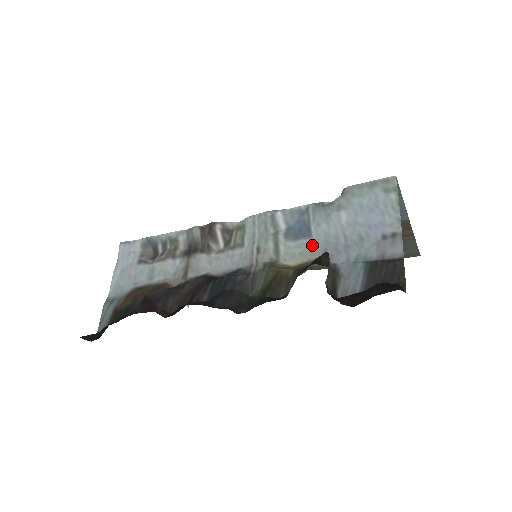
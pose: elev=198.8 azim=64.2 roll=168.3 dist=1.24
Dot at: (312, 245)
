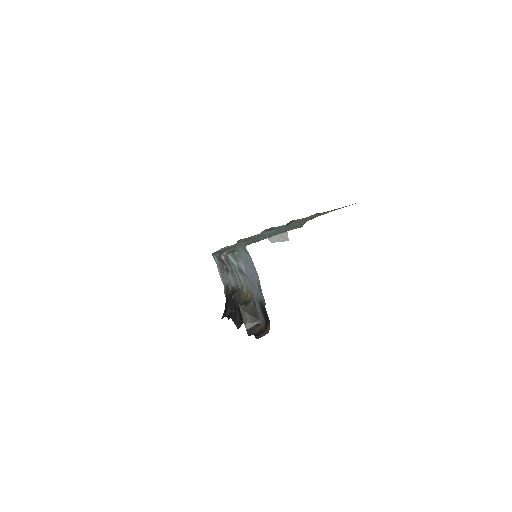
Dot at: (246, 281)
